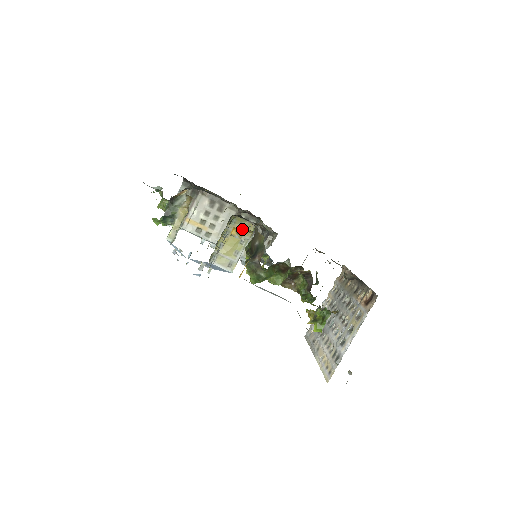
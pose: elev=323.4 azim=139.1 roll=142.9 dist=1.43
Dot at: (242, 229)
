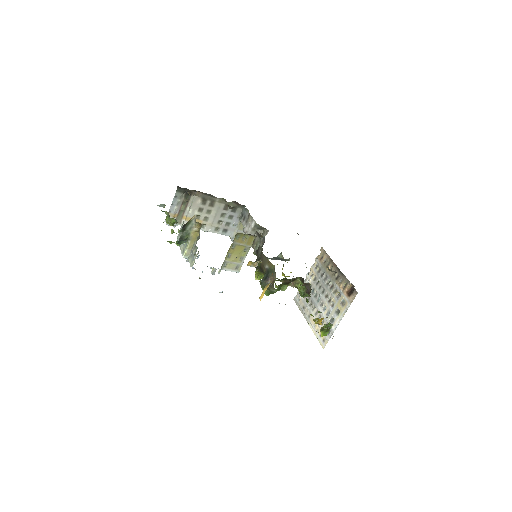
Dot at: (256, 262)
